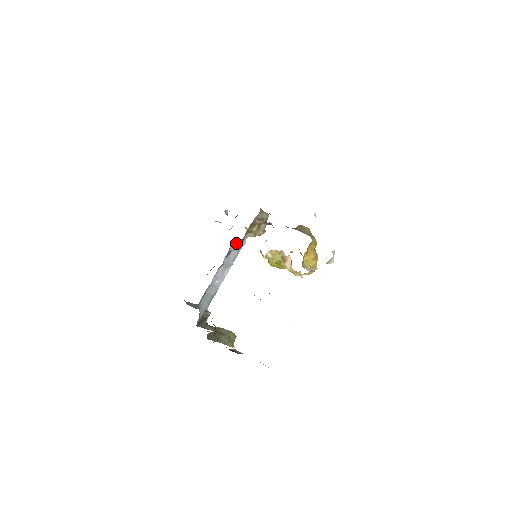
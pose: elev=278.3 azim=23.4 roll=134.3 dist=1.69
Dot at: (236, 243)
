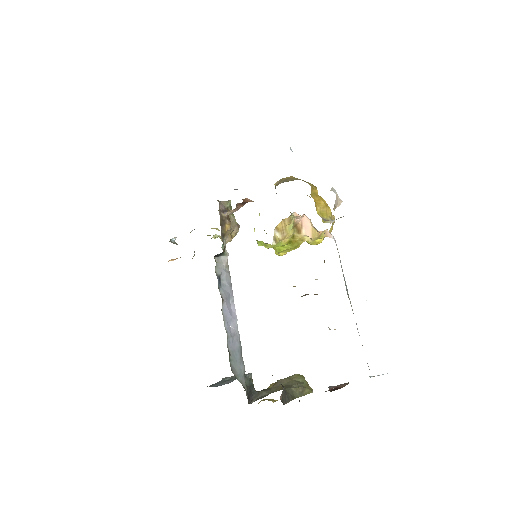
Dot at: (218, 262)
